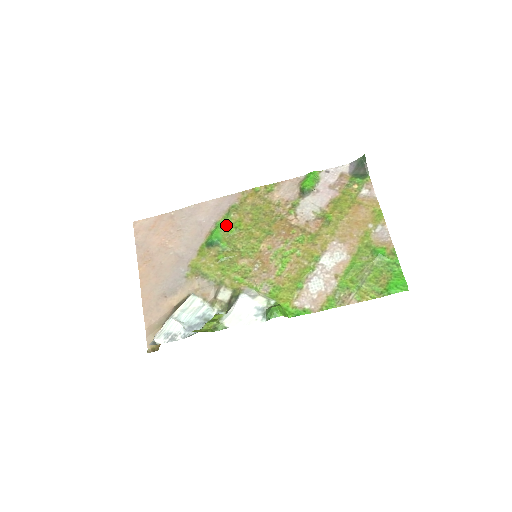
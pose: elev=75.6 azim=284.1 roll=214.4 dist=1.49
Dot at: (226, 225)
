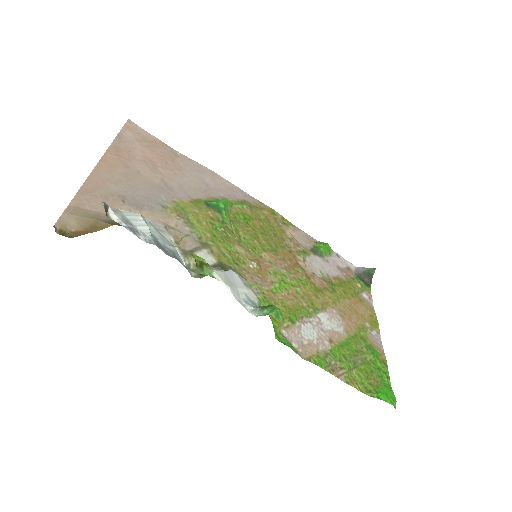
Dot at: (236, 207)
